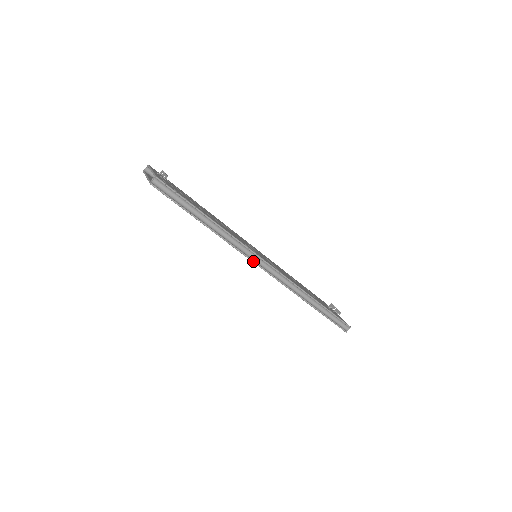
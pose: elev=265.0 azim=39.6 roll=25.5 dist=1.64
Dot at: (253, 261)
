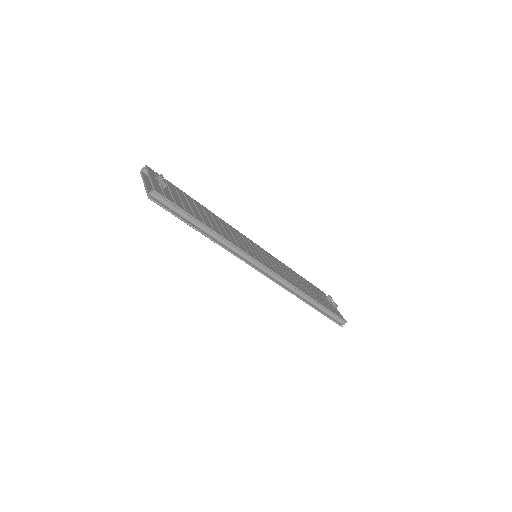
Dot at: (253, 267)
